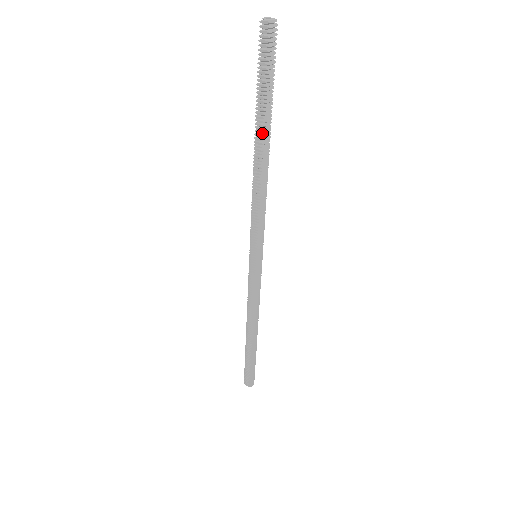
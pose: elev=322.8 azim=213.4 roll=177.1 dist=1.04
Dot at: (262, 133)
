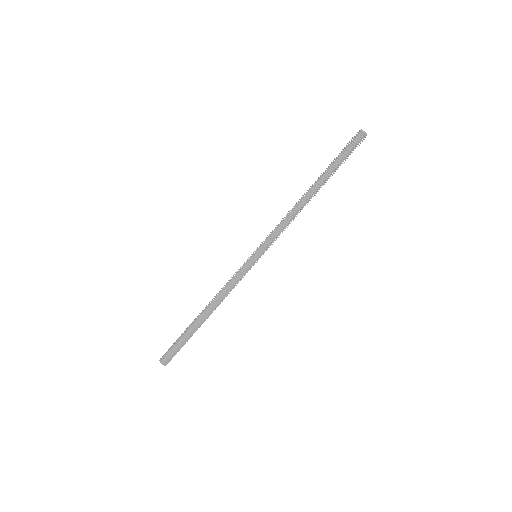
Dot at: (322, 182)
